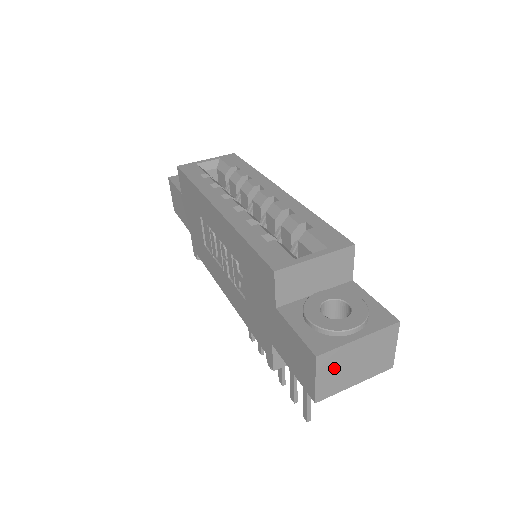
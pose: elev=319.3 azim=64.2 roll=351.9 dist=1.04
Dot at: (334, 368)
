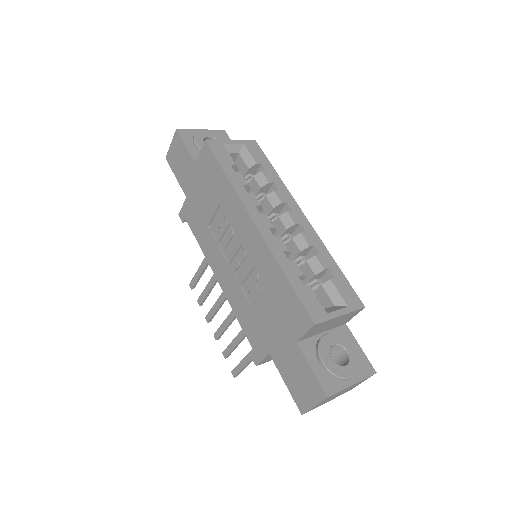
Dot at: (328, 399)
